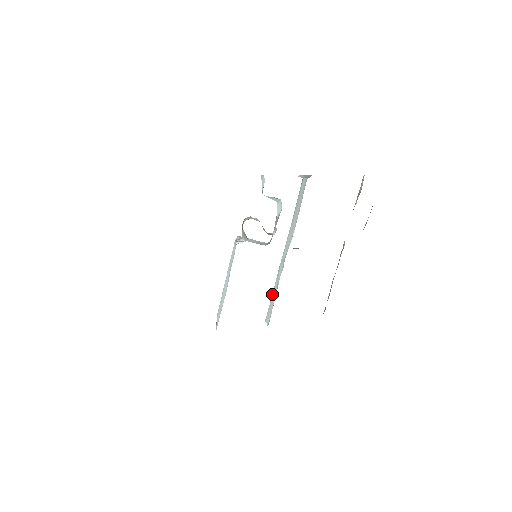
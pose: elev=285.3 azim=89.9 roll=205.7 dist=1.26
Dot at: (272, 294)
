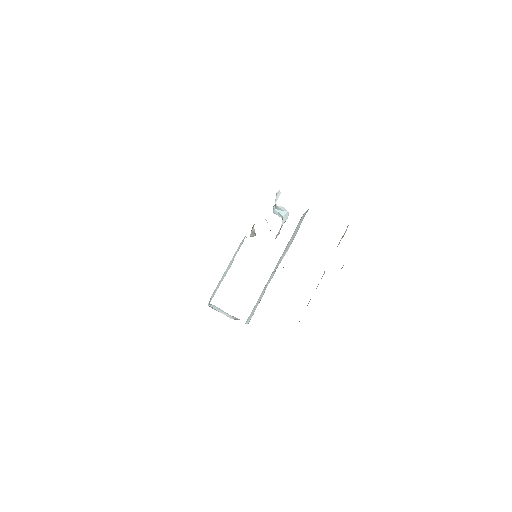
Dot at: (257, 301)
